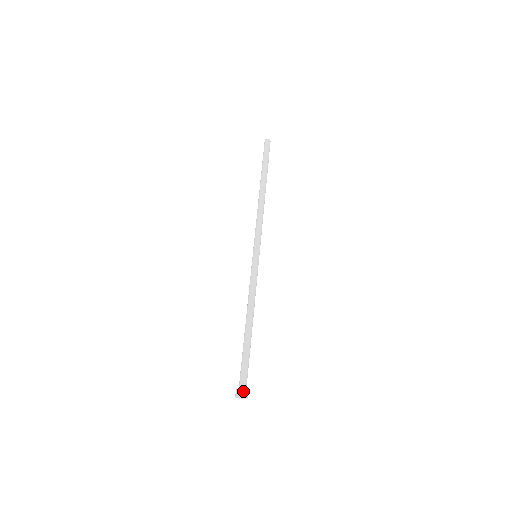
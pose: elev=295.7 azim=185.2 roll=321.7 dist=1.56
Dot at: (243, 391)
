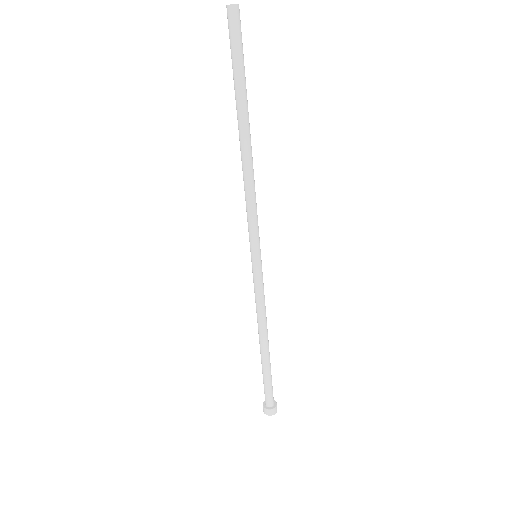
Dot at: (267, 411)
